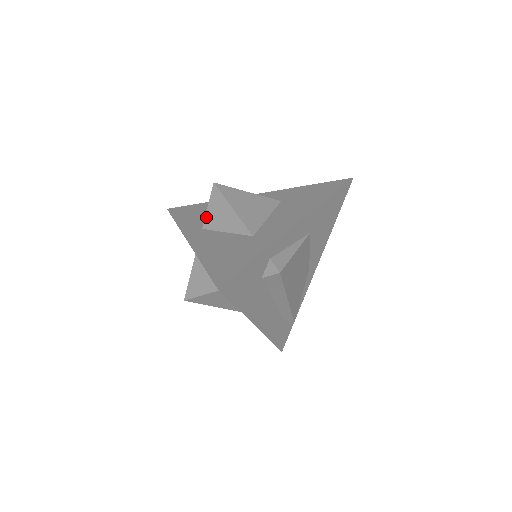
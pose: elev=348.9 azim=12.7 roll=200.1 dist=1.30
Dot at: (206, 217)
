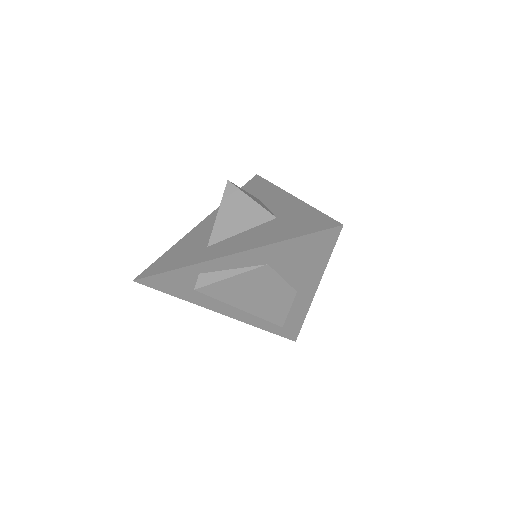
Dot at: occluded
